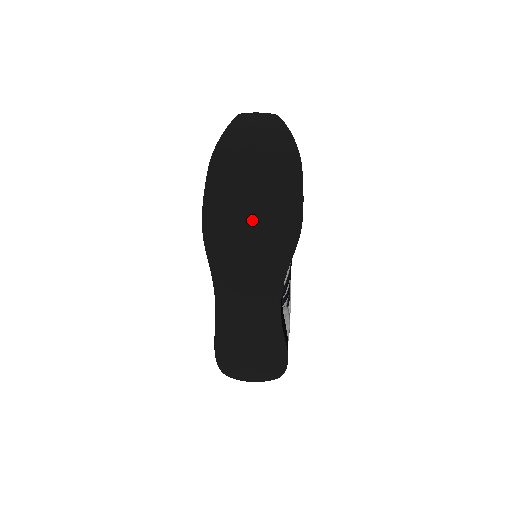
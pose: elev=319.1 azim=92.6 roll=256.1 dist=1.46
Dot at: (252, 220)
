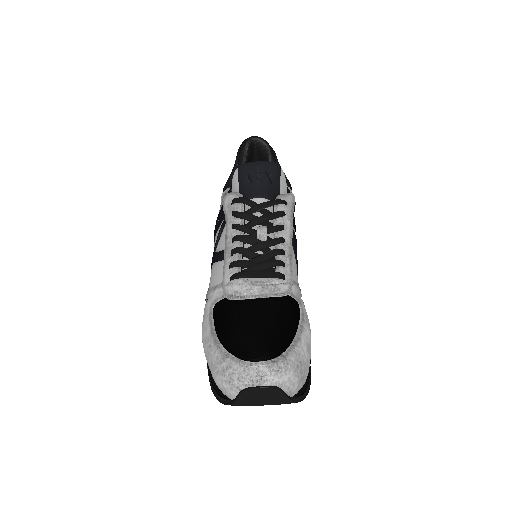
Dot at: occluded
